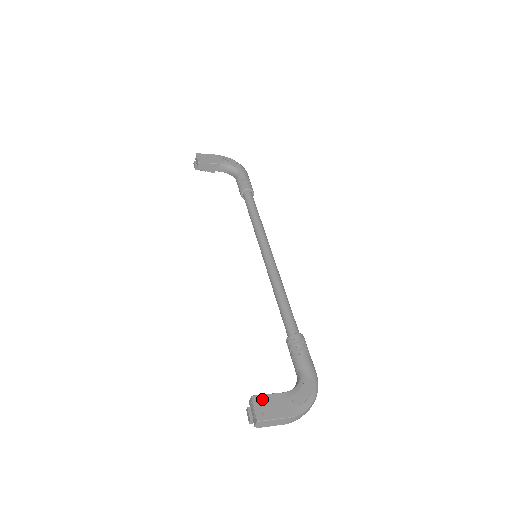
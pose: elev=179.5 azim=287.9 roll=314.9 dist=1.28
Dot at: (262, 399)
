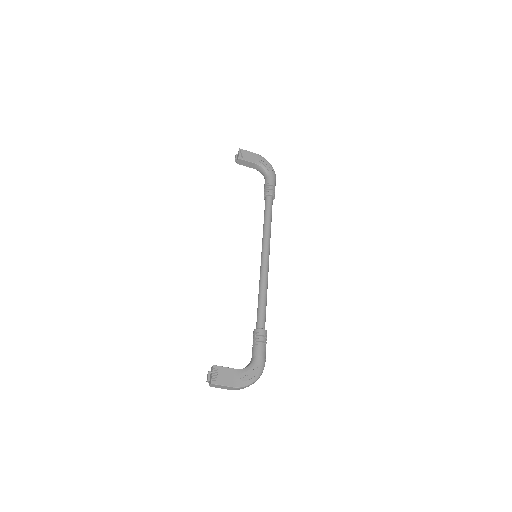
Dot at: (220, 369)
